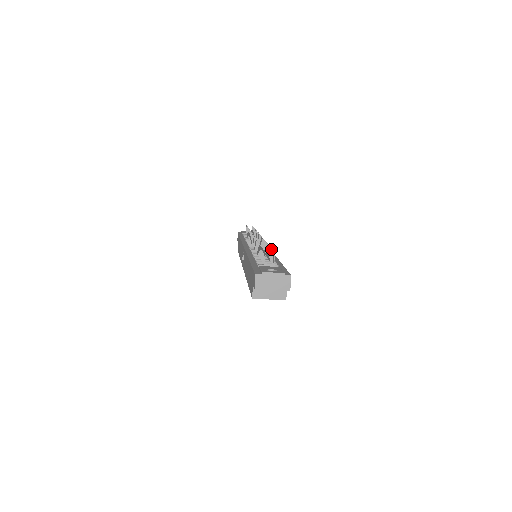
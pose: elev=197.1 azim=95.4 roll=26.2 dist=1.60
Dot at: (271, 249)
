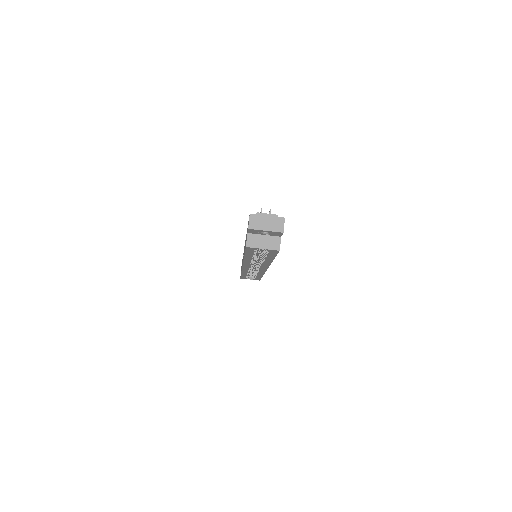
Dot at: occluded
